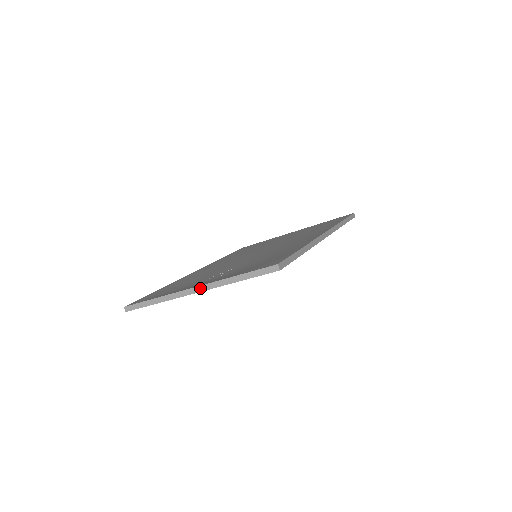
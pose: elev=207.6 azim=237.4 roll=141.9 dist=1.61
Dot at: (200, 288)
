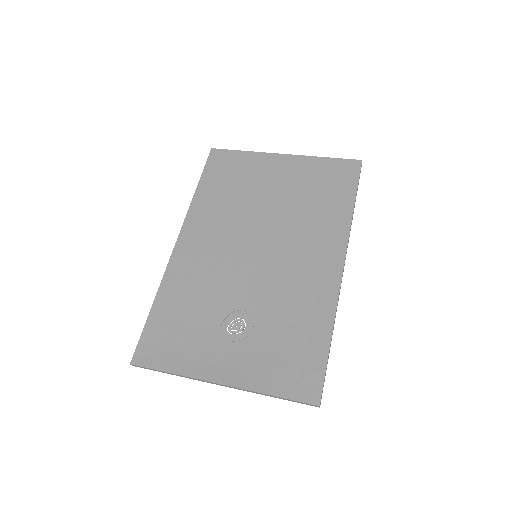
Dot at: occluded
